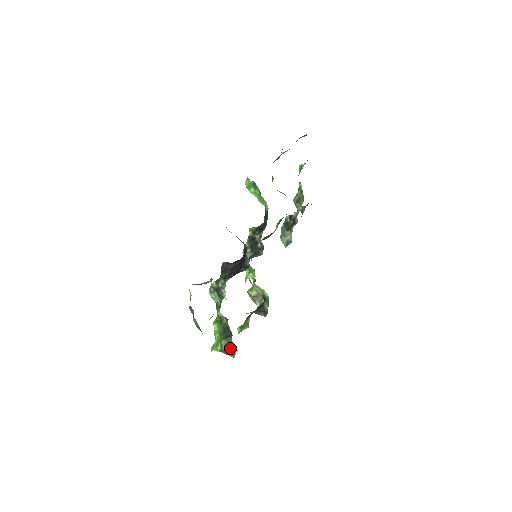
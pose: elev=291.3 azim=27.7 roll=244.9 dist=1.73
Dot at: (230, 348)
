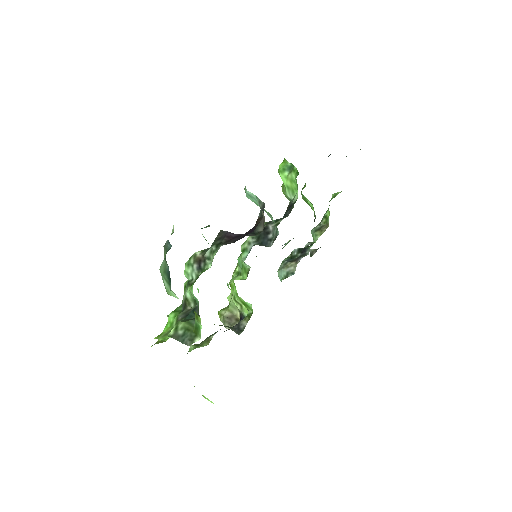
Dot at: (189, 333)
